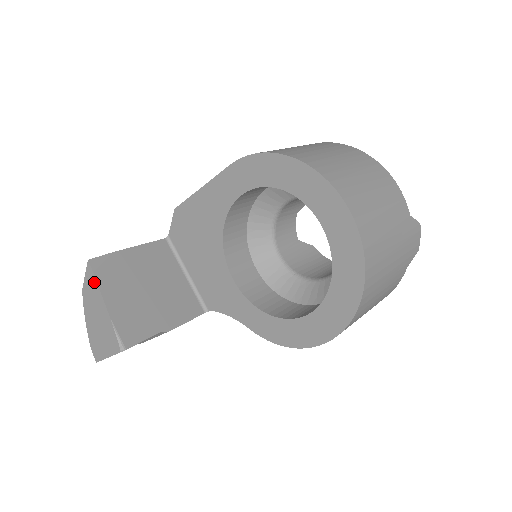
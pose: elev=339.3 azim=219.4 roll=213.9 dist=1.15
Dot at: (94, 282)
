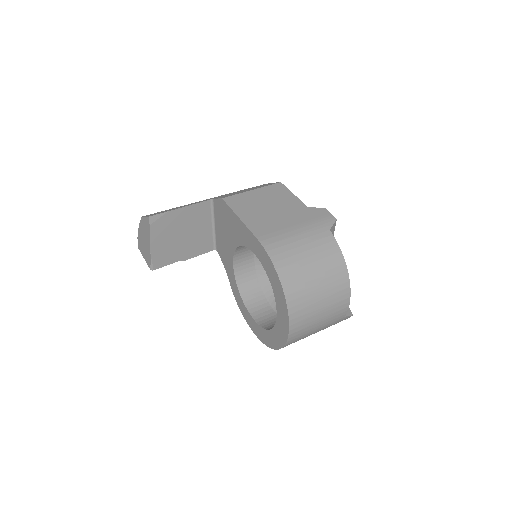
Dot at: (148, 229)
